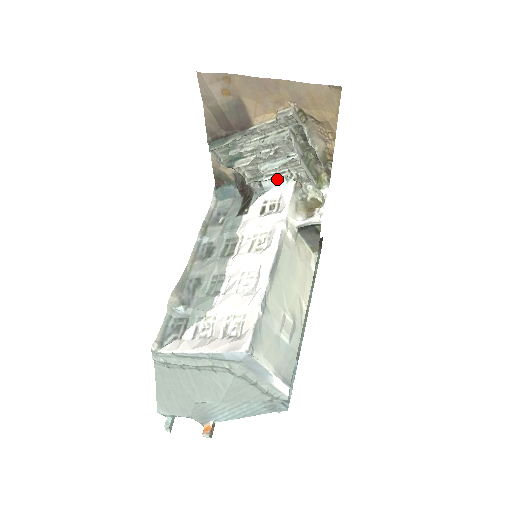
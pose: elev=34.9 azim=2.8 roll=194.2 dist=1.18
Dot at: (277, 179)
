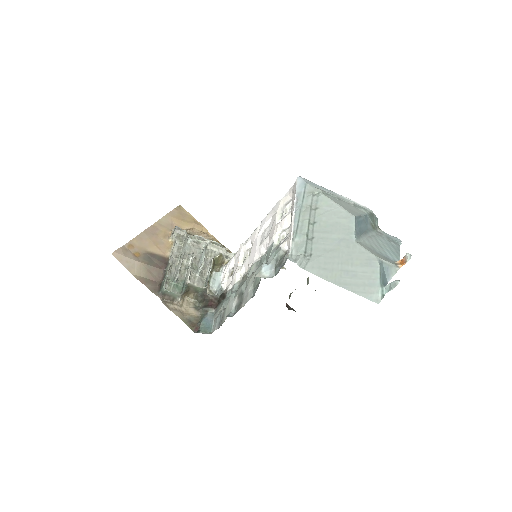
Dot at: (216, 277)
